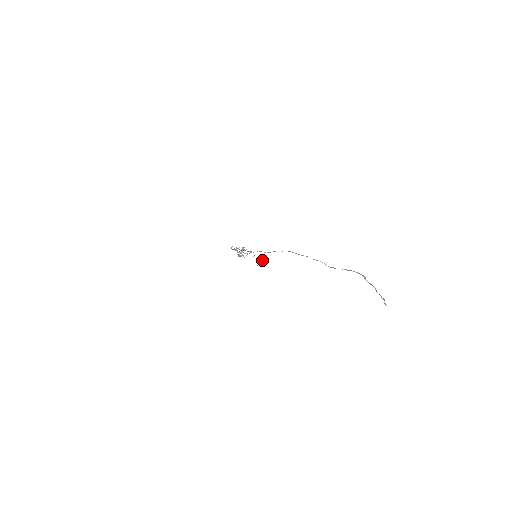
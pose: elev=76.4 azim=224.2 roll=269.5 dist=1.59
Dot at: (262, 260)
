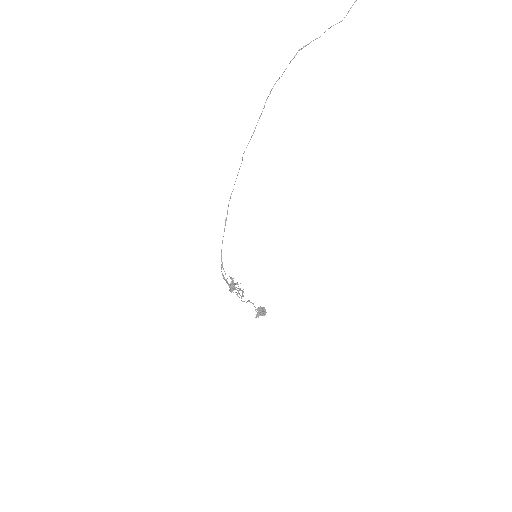
Dot at: occluded
